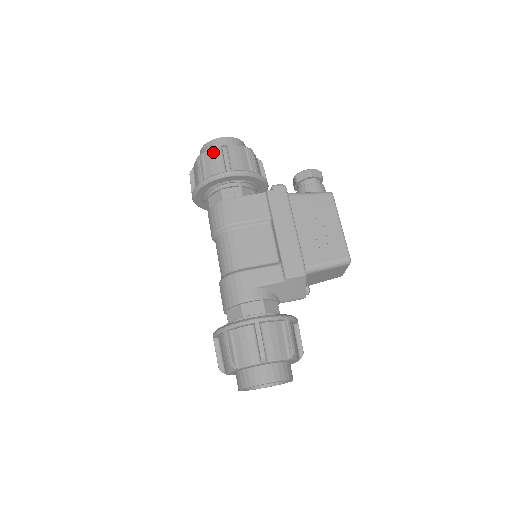
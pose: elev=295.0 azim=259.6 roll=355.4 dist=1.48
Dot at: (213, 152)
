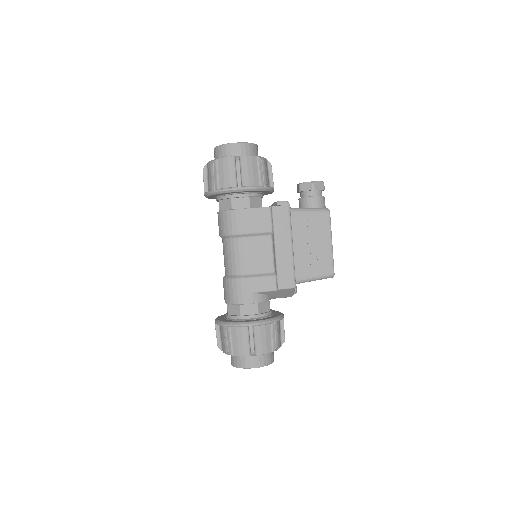
Dot at: (227, 162)
